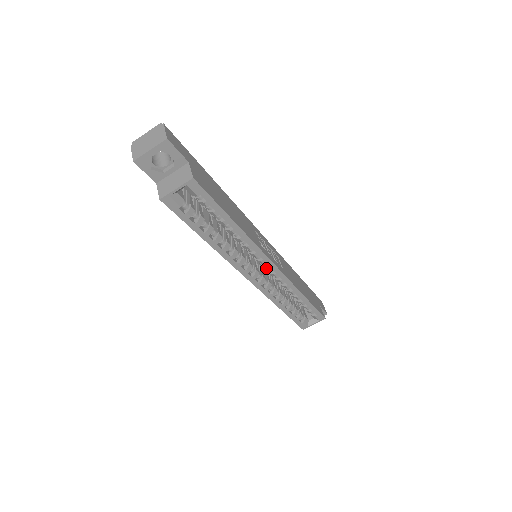
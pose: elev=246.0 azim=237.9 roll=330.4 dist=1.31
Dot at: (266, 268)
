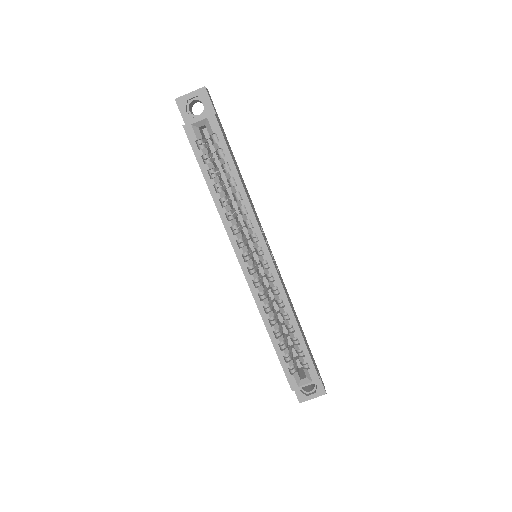
Dot at: (261, 257)
